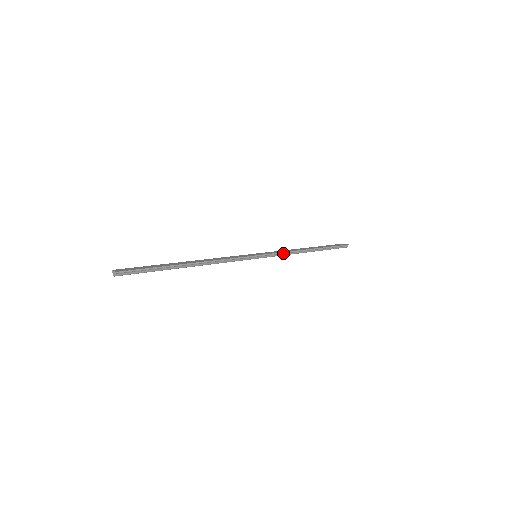
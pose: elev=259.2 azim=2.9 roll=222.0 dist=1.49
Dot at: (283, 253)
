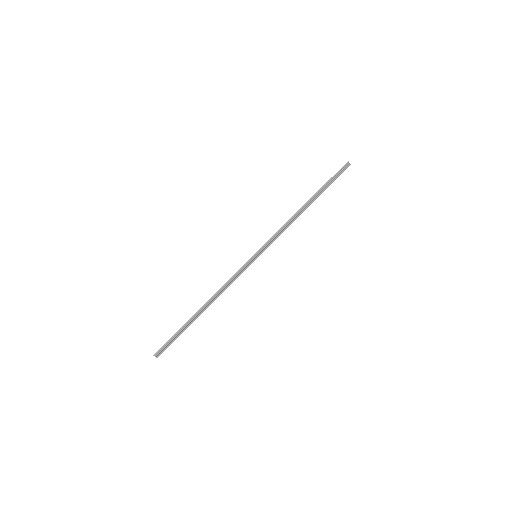
Dot at: (279, 232)
